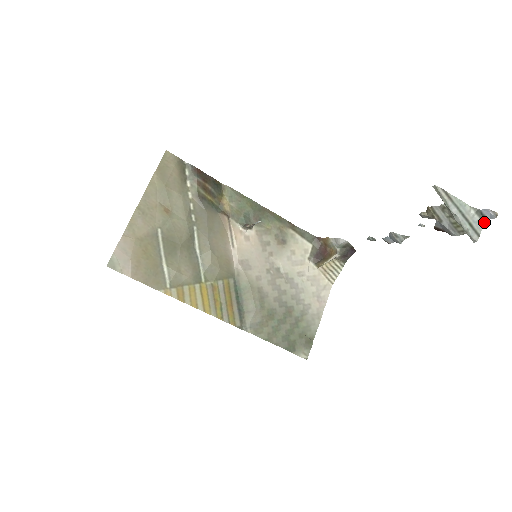
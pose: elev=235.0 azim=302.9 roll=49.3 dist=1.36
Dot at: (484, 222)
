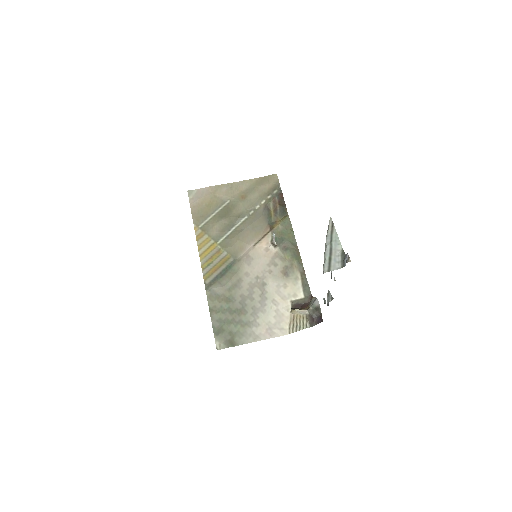
Dot at: (342, 266)
